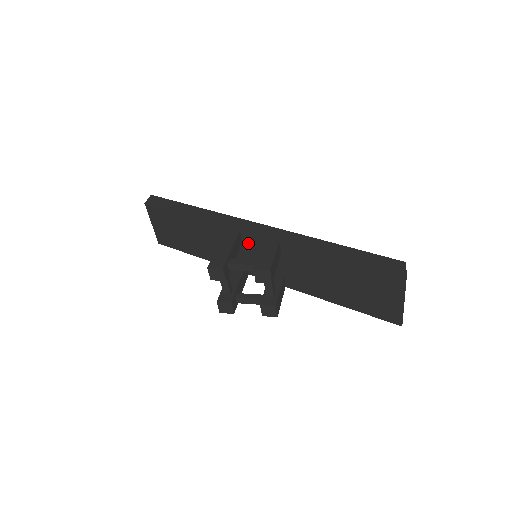
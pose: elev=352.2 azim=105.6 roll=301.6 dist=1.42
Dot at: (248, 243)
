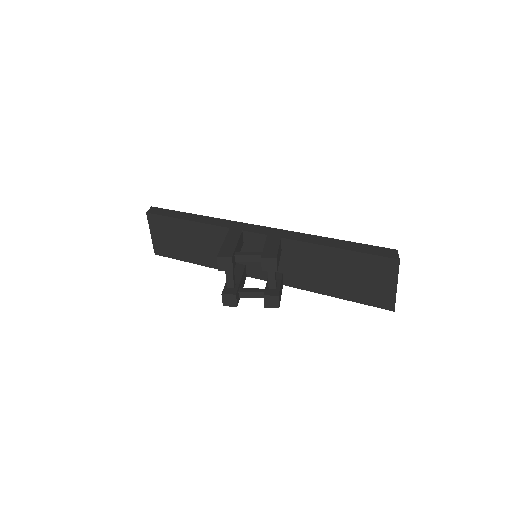
Dot at: (249, 243)
